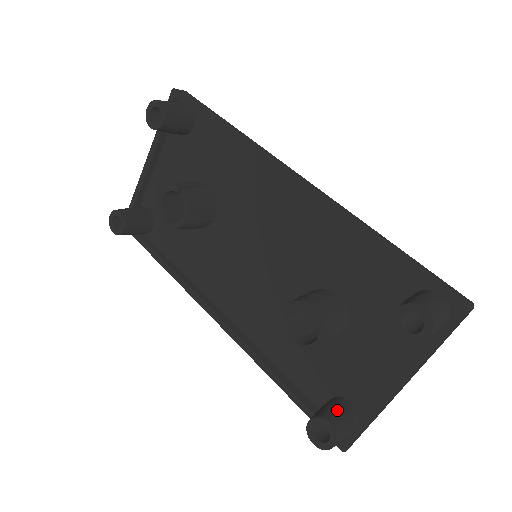
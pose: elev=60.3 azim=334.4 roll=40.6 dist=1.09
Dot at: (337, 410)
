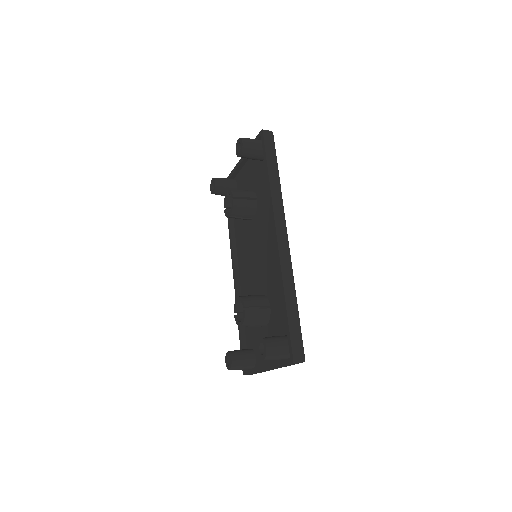
Dot at: (243, 356)
